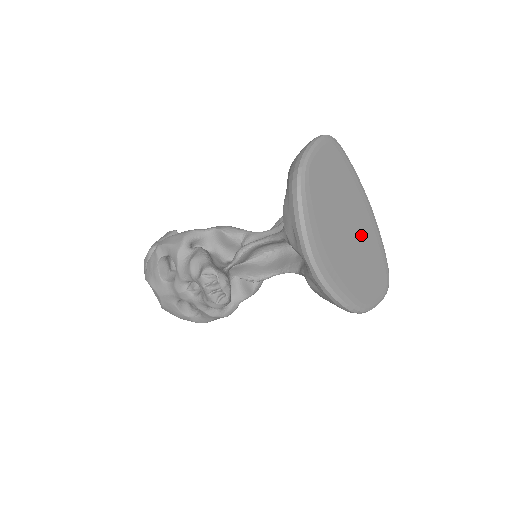
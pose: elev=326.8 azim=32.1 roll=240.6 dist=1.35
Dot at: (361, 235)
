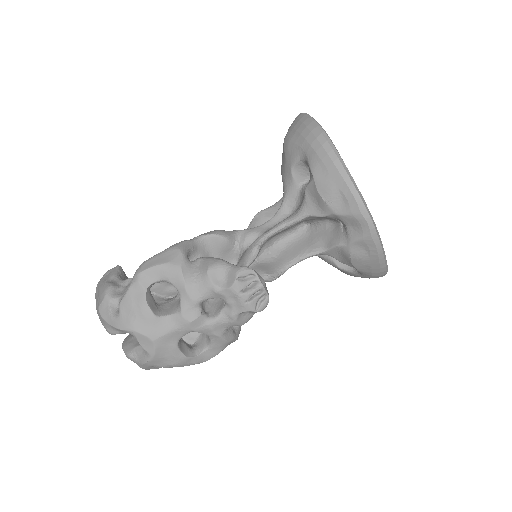
Dot at: occluded
